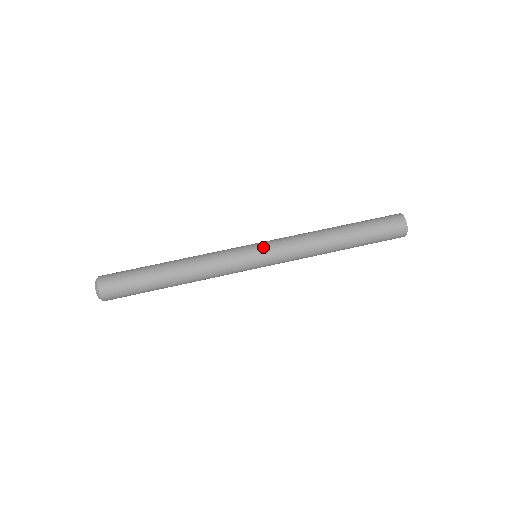
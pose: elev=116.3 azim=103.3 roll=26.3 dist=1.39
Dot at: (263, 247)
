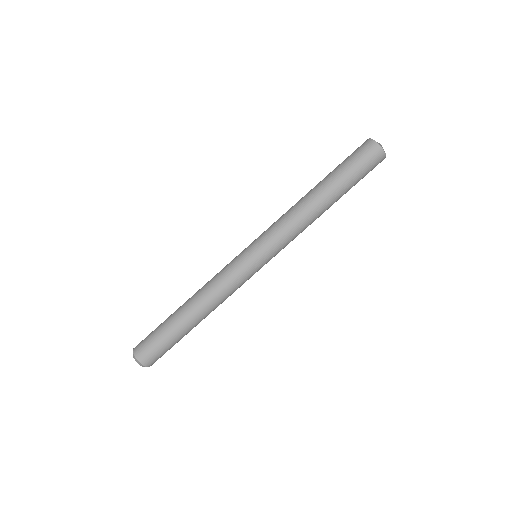
Dot at: (256, 245)
